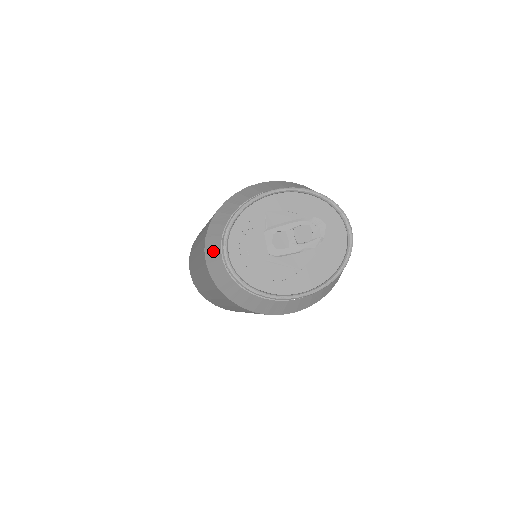
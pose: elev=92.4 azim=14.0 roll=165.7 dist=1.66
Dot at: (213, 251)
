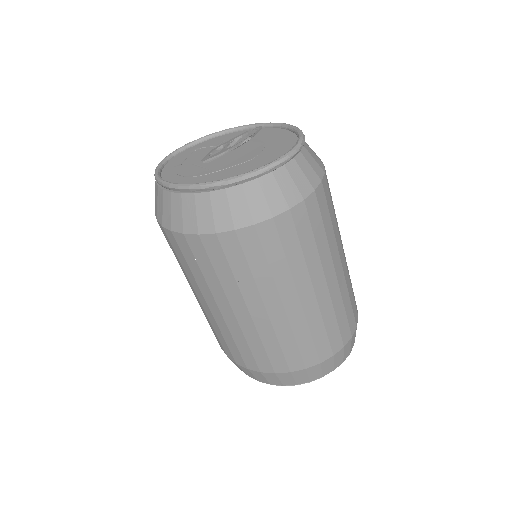
Dot at: occluded
